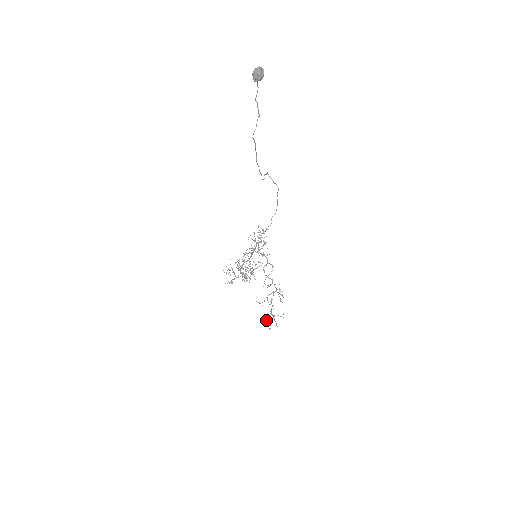
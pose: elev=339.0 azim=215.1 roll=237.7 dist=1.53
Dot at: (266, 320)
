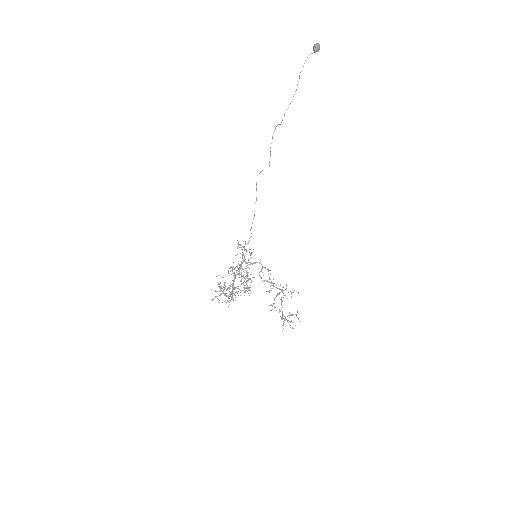
Dot at: (283, 323)
